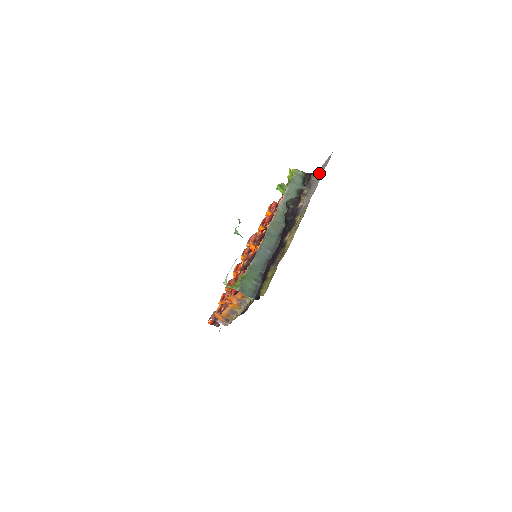
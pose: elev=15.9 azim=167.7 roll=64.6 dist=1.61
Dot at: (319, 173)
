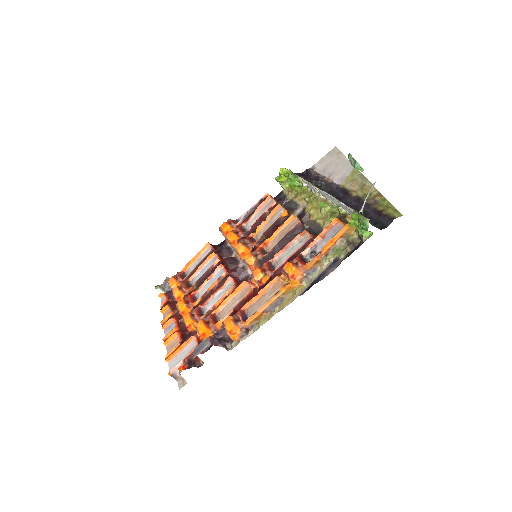
Dot at: (325, 163)
